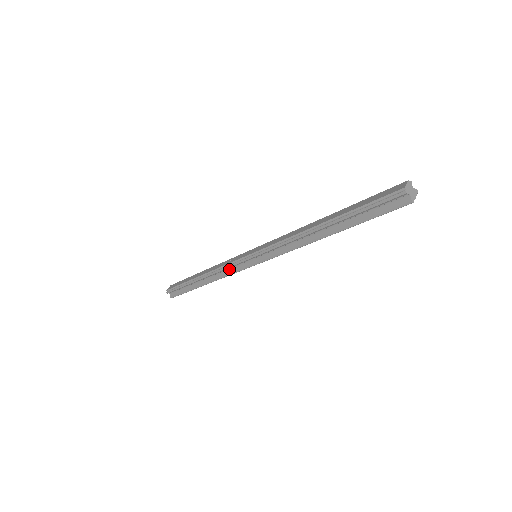
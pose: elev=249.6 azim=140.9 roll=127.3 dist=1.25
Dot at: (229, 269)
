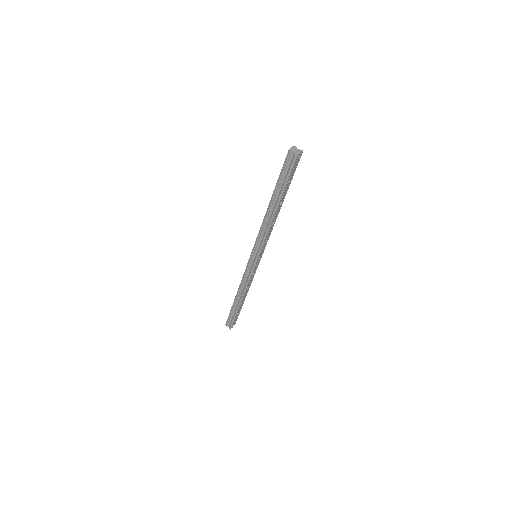
Dot at: (247, 277)
